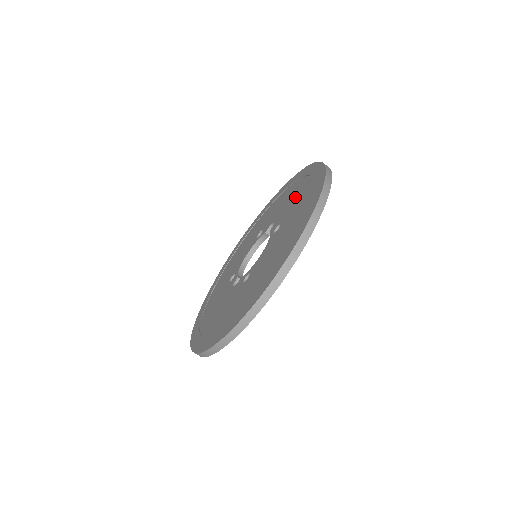
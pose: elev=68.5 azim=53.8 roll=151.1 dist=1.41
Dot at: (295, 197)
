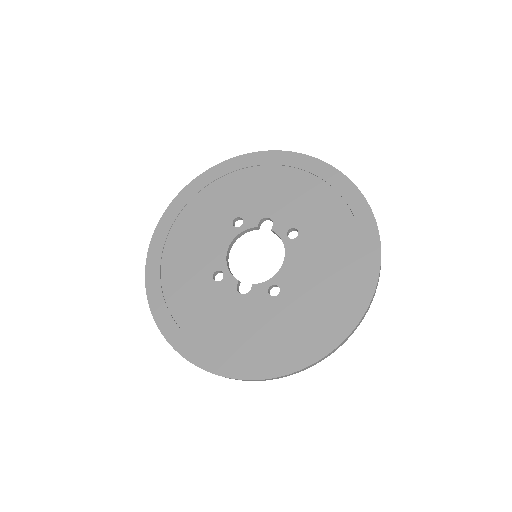
Dot at: (302, 197)
